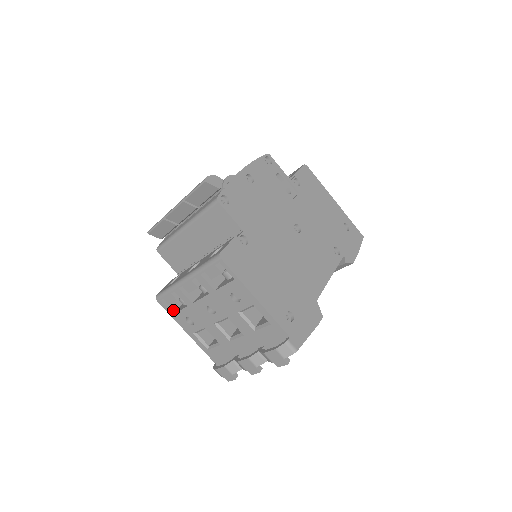
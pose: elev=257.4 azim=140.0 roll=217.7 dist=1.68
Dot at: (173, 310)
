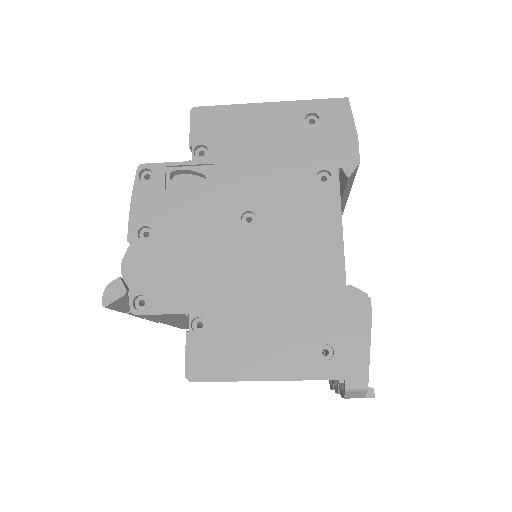
Dot at: occluded
